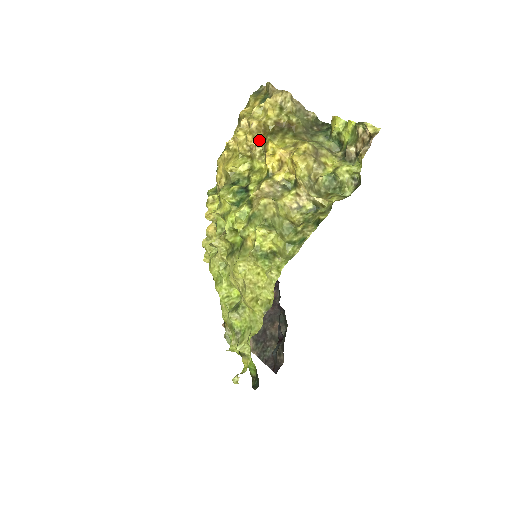
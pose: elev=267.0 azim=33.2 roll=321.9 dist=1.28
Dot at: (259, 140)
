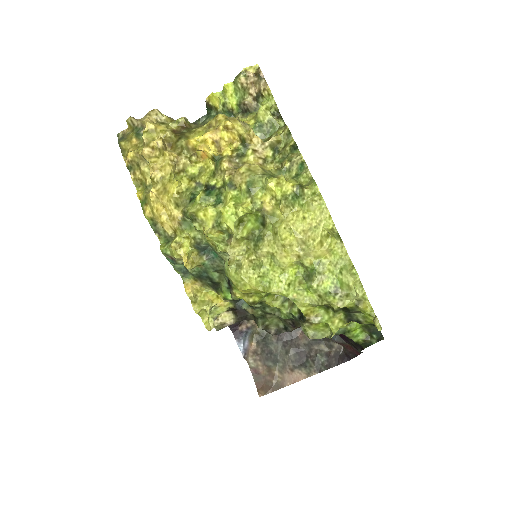
Dot at: (175, 152)
